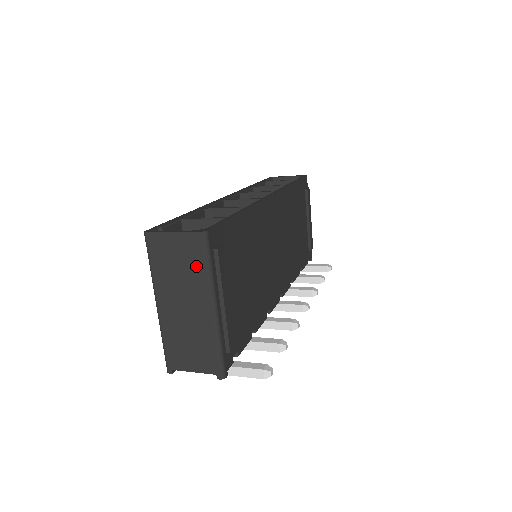
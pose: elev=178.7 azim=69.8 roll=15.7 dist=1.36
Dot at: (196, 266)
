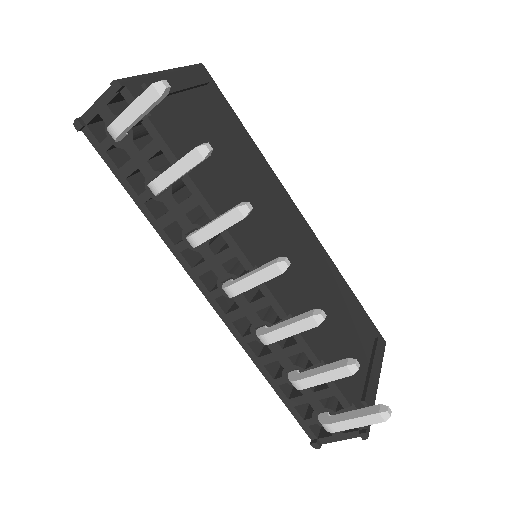
Dot at: occluded
